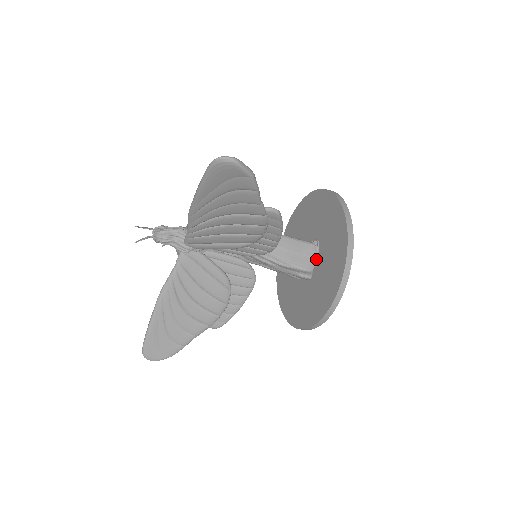
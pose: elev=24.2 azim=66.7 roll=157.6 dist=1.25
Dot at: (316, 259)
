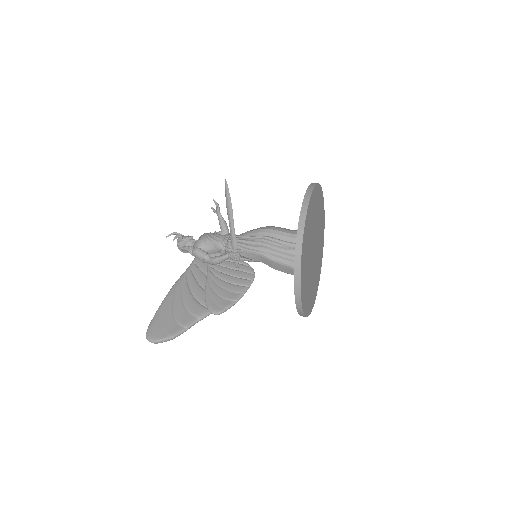
Dot at: occluded
